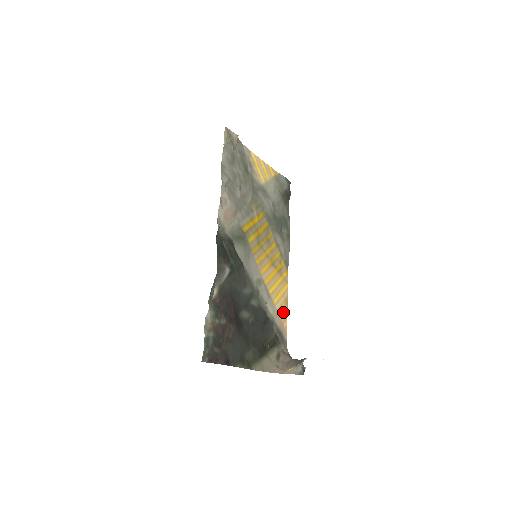
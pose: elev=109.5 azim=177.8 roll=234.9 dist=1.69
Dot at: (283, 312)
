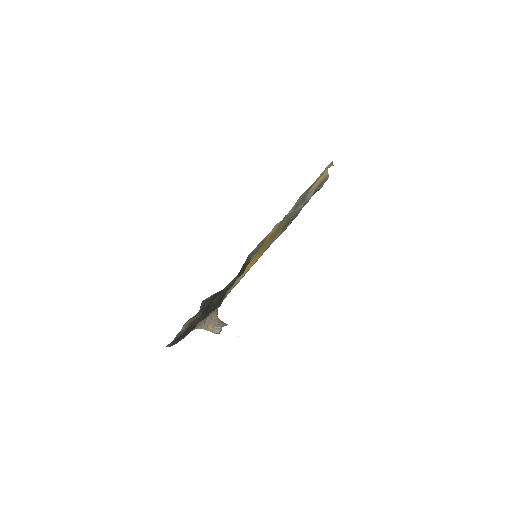
Dot at: (237, 283)
